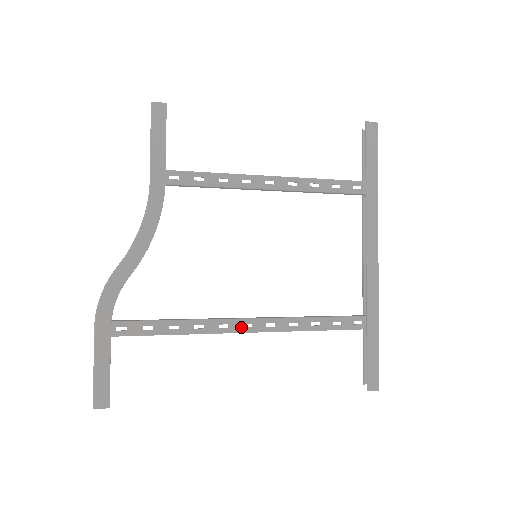
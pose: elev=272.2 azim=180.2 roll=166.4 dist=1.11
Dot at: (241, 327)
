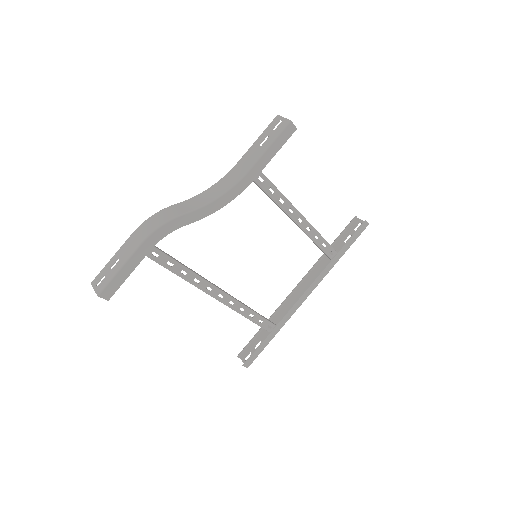
Dot at: (217, 295)
